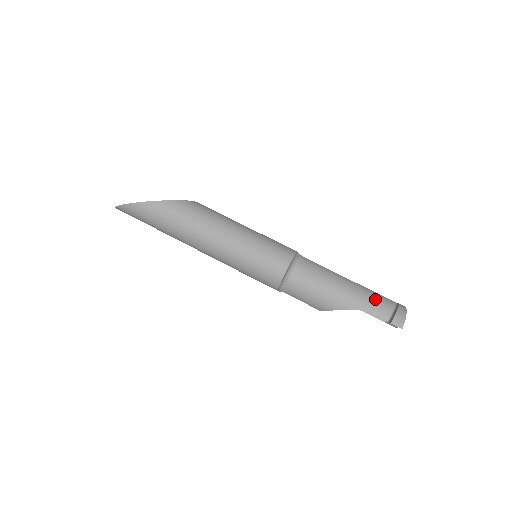
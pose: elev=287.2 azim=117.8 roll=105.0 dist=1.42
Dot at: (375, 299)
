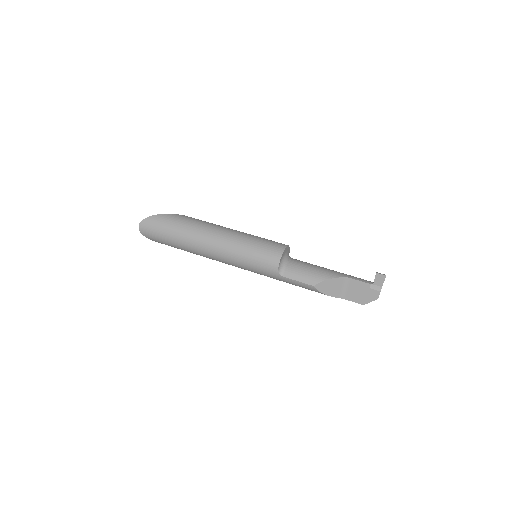
Dot at: occluded
